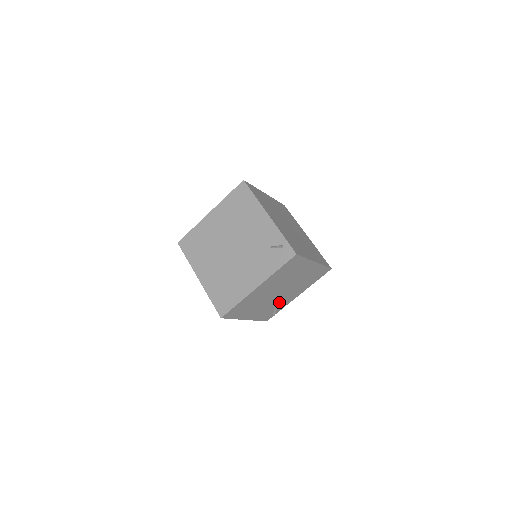
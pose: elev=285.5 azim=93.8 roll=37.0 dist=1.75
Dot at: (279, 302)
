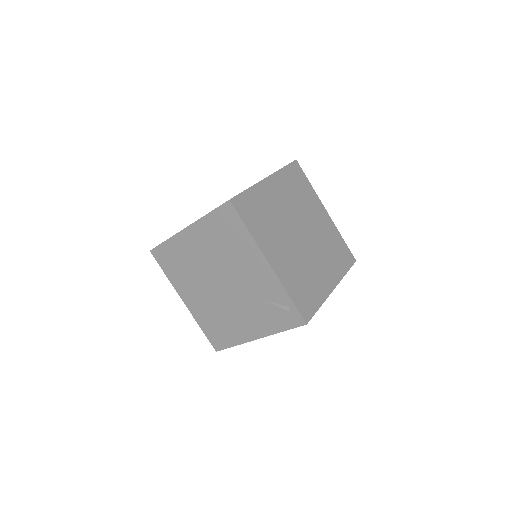
Dot at: occluded
